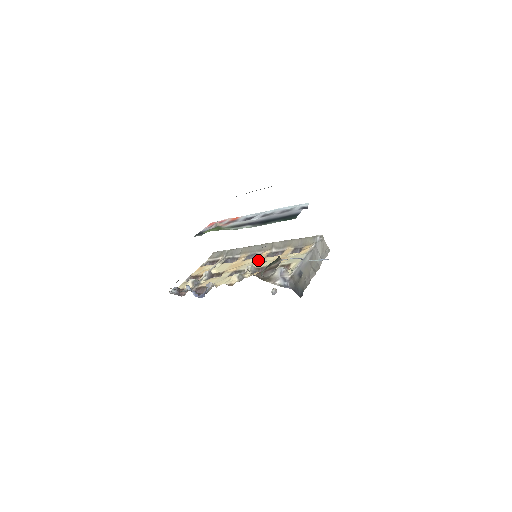
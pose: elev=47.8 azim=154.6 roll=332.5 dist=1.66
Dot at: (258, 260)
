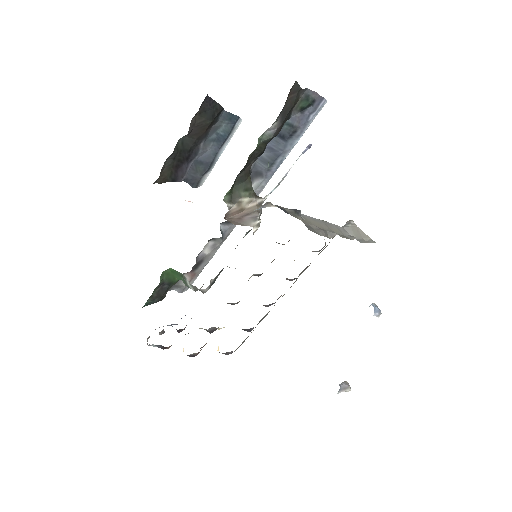
Dot at: occluded
